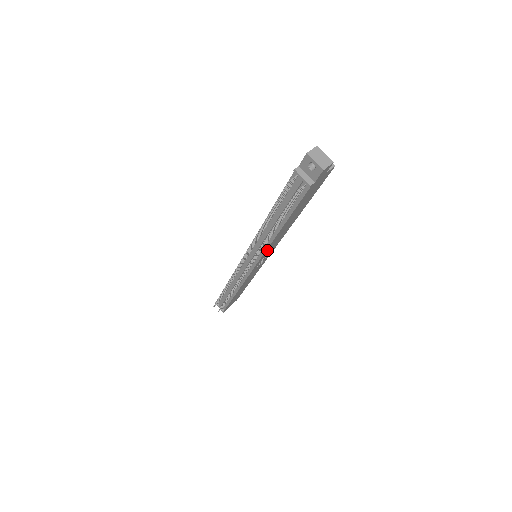
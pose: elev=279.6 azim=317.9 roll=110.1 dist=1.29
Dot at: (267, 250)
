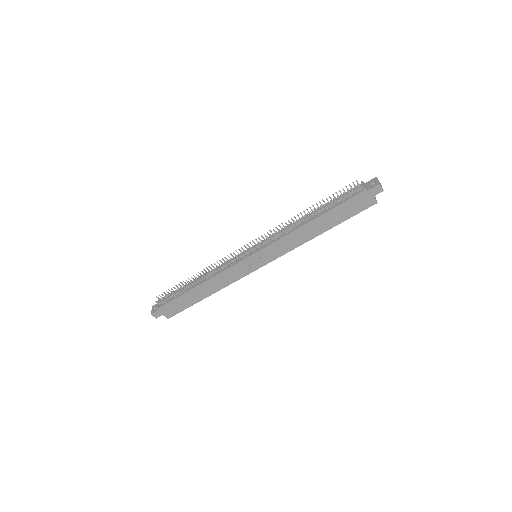
Dot at: (279, 242)
